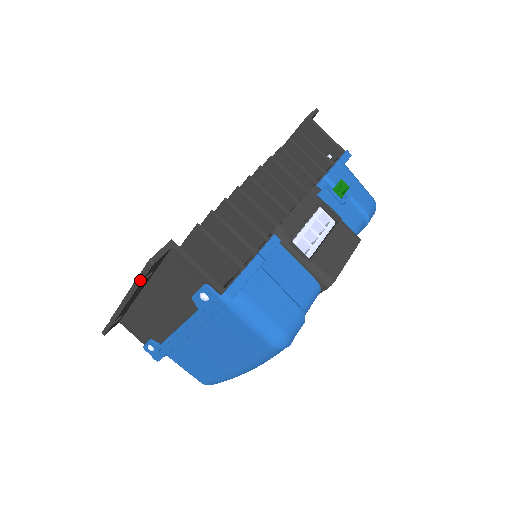
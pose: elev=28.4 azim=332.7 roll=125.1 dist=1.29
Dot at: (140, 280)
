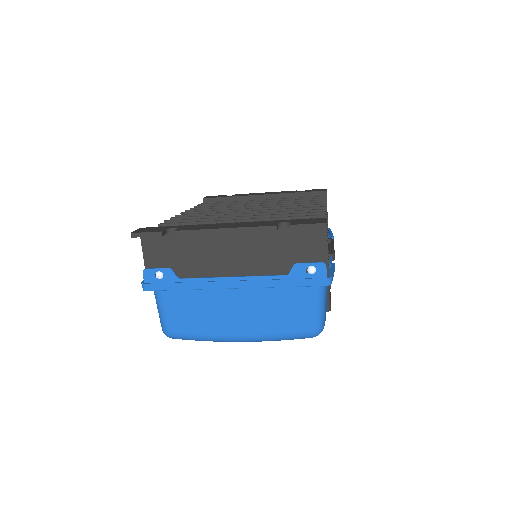
Dot at: (277, 226)
